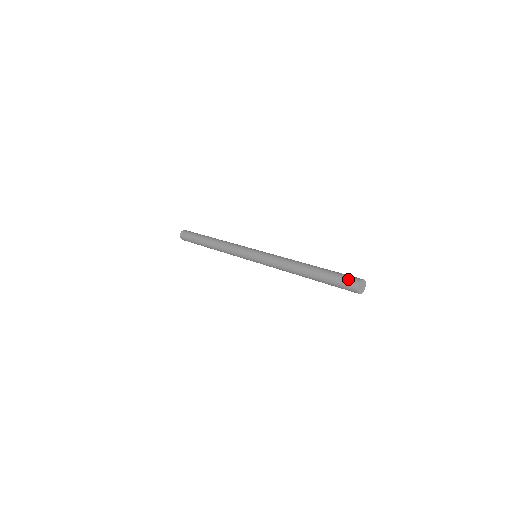
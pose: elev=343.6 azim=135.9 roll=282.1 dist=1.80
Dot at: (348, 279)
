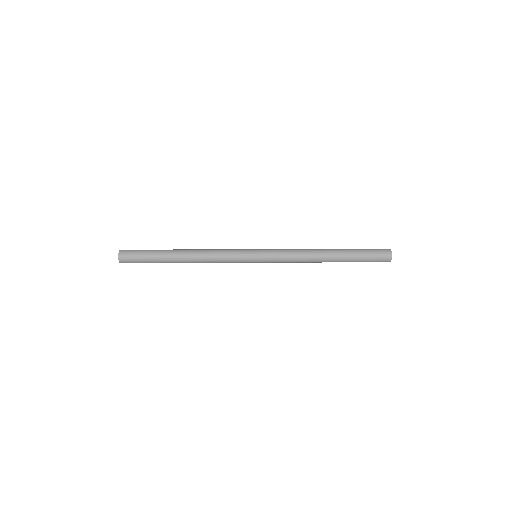
Dot at: occluded
